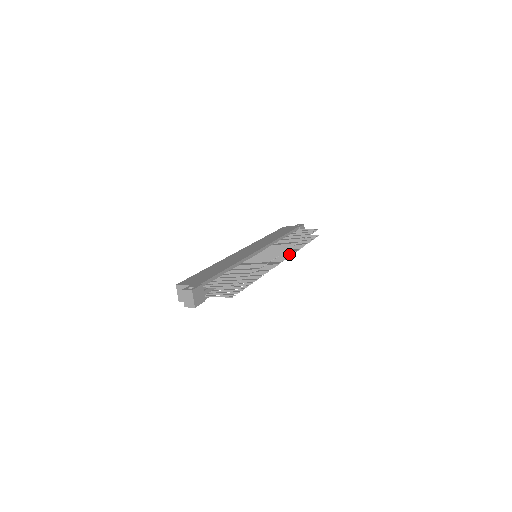
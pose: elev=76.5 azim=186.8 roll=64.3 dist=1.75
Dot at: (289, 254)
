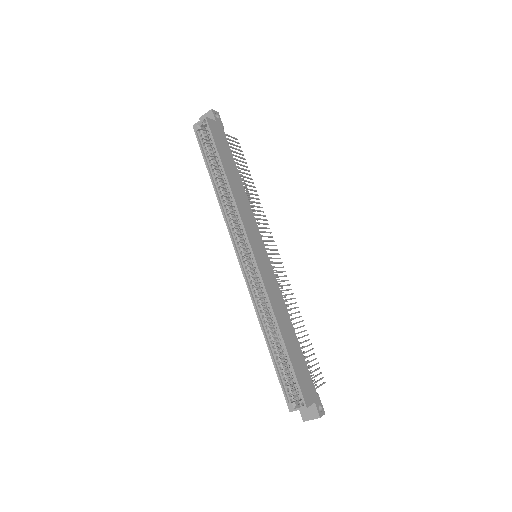
Dot at: occluded
